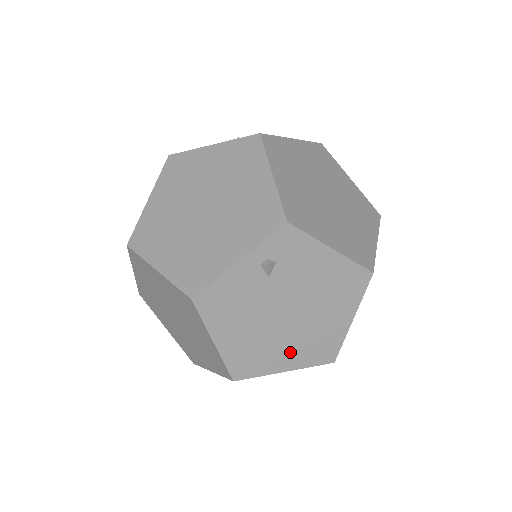
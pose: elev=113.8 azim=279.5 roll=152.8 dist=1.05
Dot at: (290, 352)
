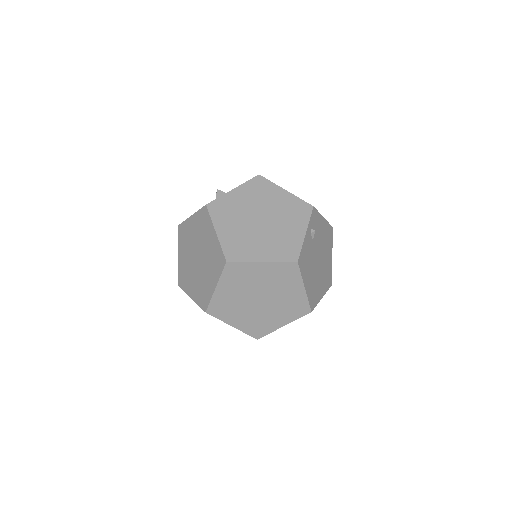
Dot at: (322, 284)
